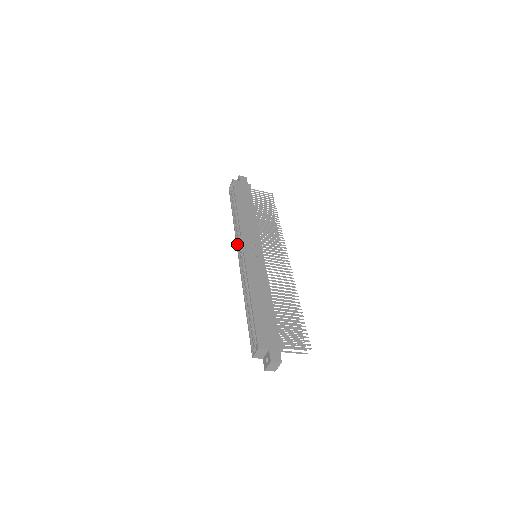
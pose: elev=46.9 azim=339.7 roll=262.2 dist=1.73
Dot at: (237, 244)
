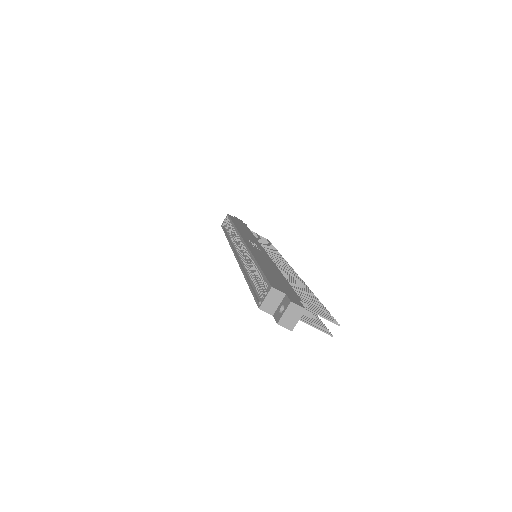
Dot at: (232, 247)
